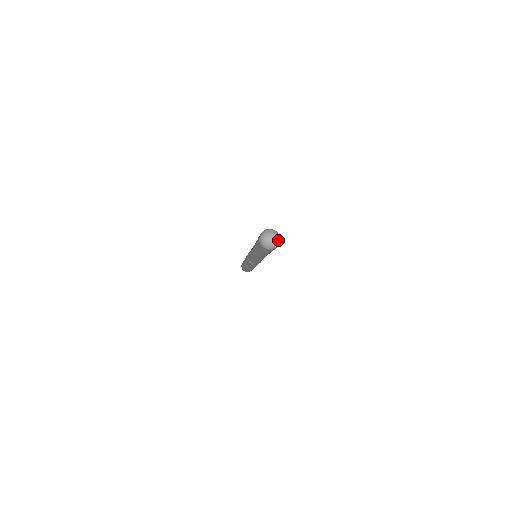
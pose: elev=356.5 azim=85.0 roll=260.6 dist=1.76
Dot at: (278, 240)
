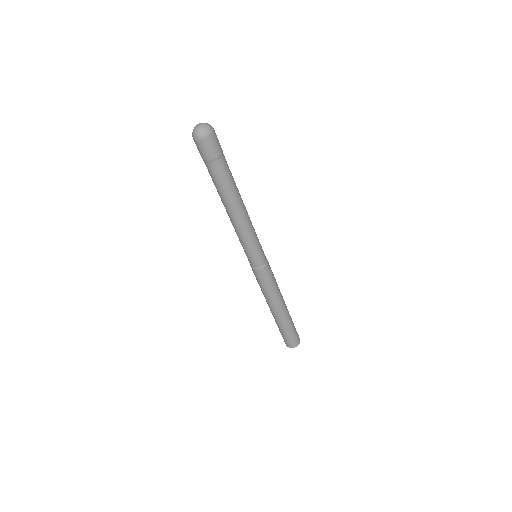
Dot at: (208, 127)
